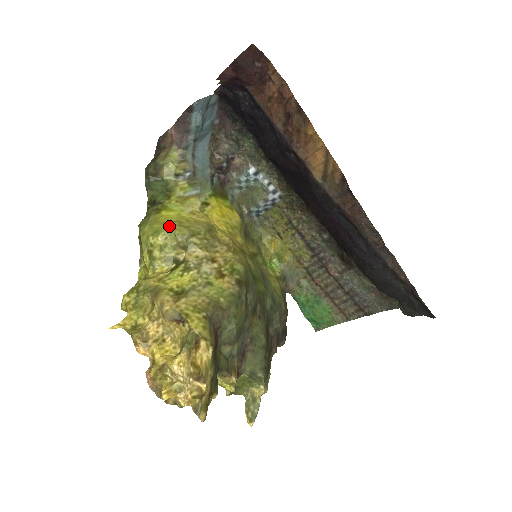
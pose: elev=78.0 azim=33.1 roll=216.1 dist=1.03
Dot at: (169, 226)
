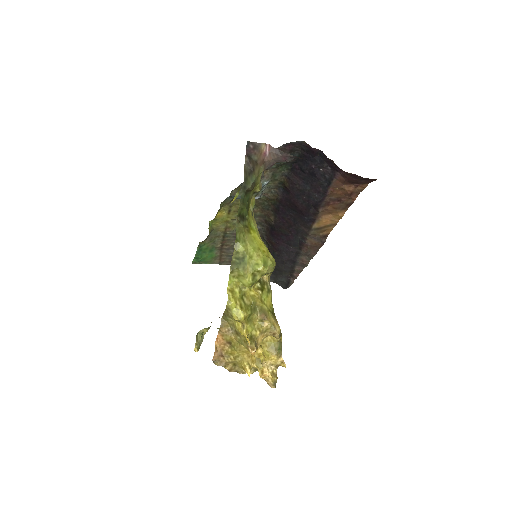
Dot at: (271, 259)
